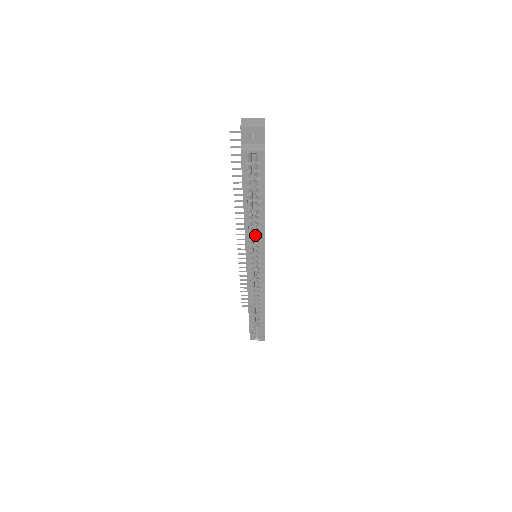
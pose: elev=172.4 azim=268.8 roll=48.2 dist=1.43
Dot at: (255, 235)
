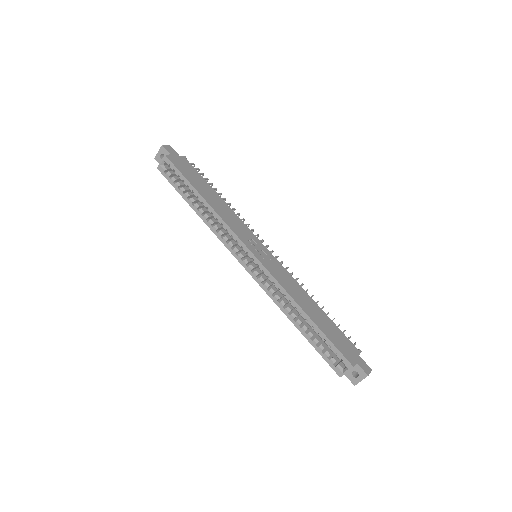
Dot at: occluded
